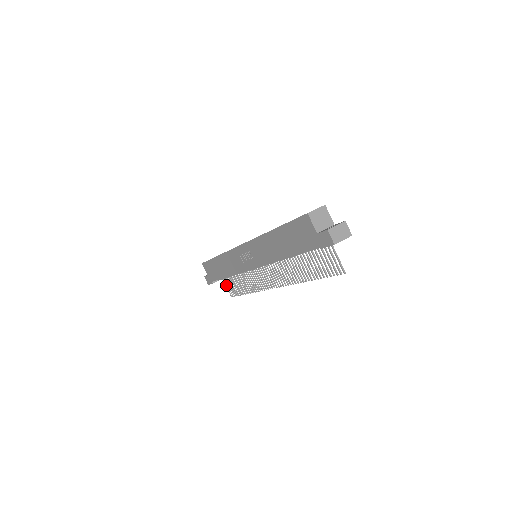
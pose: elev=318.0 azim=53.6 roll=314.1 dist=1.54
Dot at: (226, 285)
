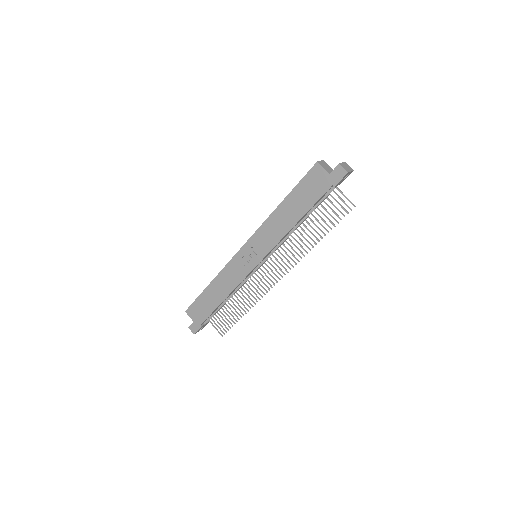
Dot at: (214, 326)
